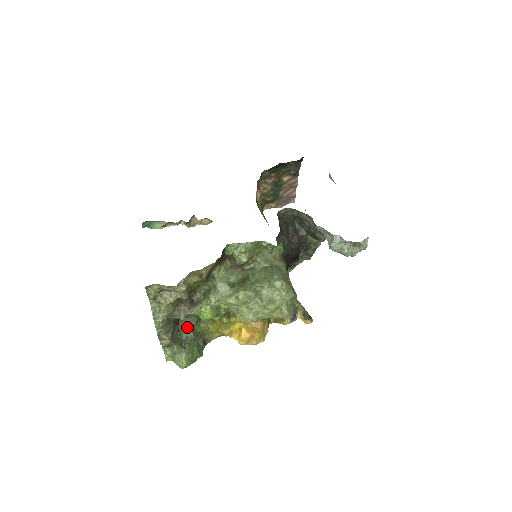
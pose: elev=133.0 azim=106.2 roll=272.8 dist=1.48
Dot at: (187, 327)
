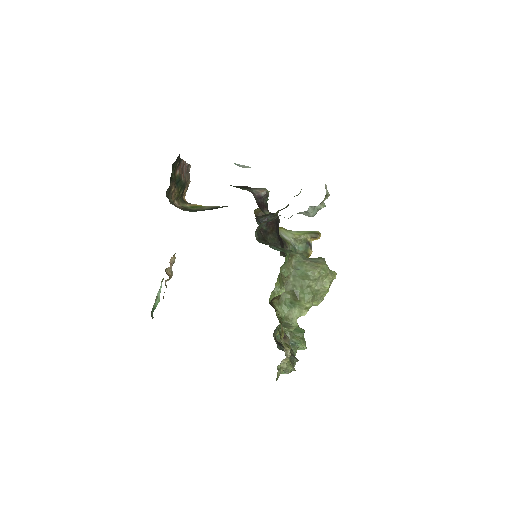
Dot at: occluded
